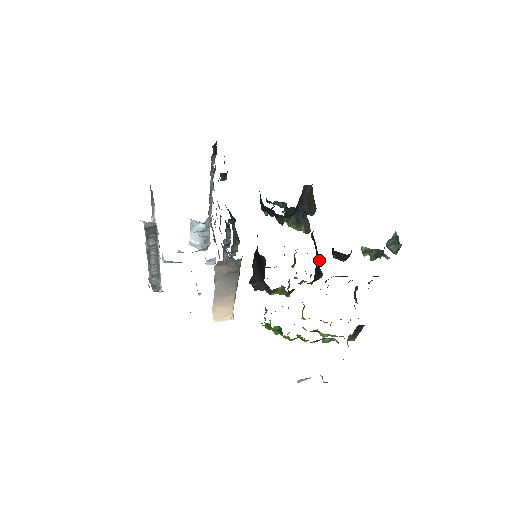
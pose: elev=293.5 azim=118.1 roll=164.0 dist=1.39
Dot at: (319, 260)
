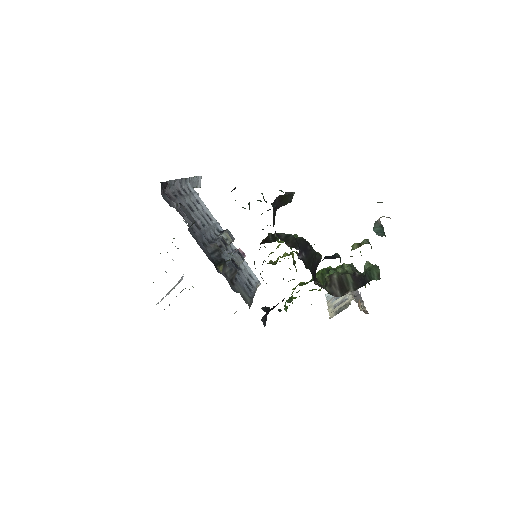
Dot at: (314, 254)
